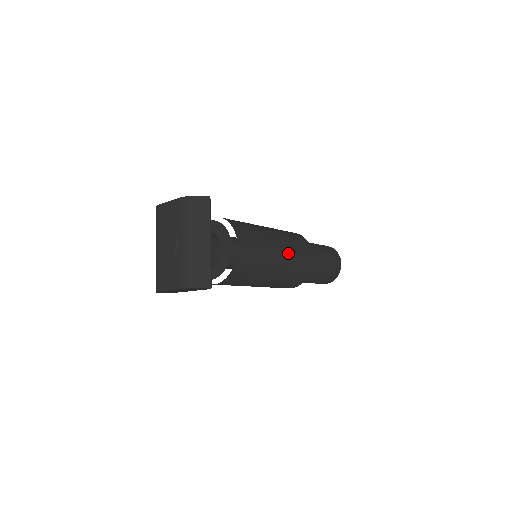
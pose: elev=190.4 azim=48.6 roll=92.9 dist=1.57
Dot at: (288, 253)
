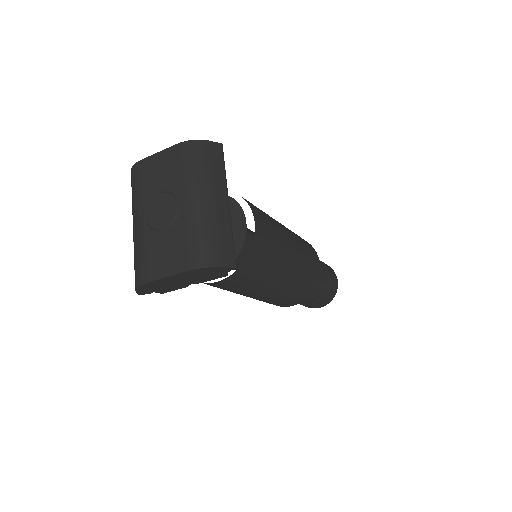
Dot at: (300, 249)
